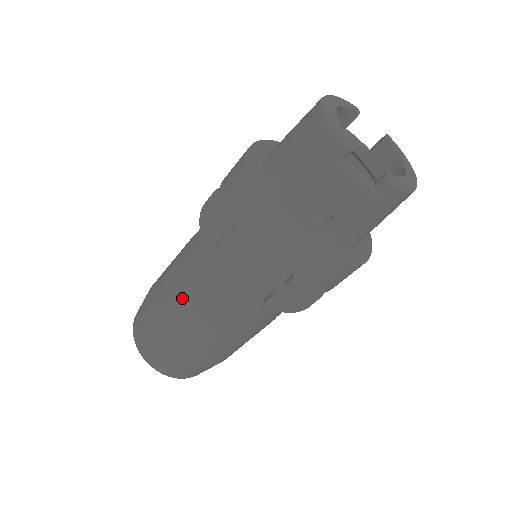
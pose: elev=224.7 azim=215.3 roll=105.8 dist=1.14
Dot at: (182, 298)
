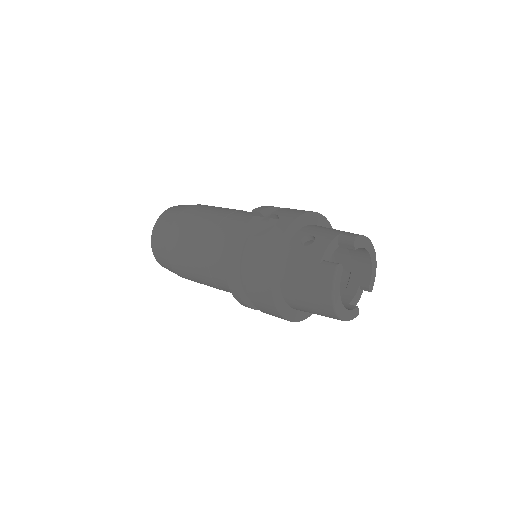
Dot at: occluded
